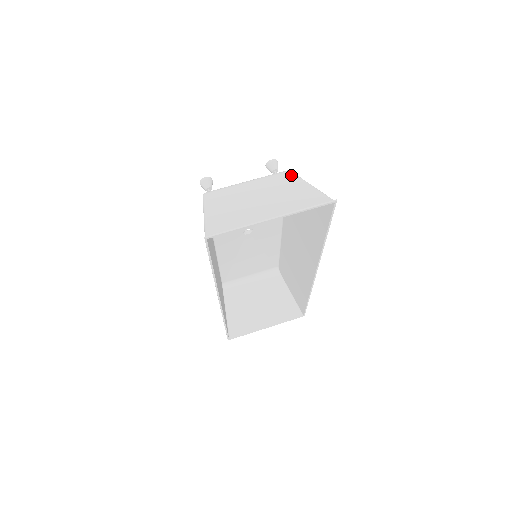
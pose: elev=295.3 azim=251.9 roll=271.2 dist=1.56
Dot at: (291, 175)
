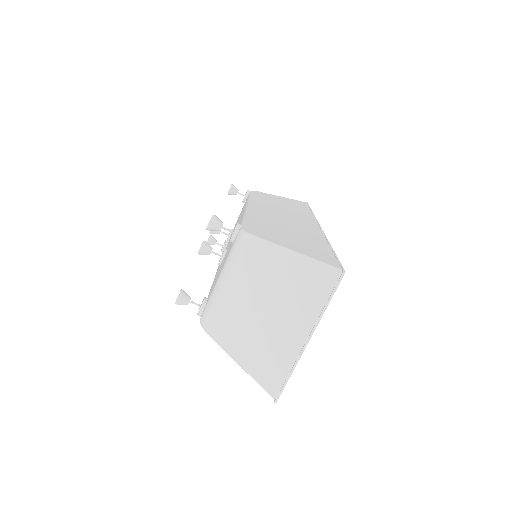
Dot at: (257, 246)
